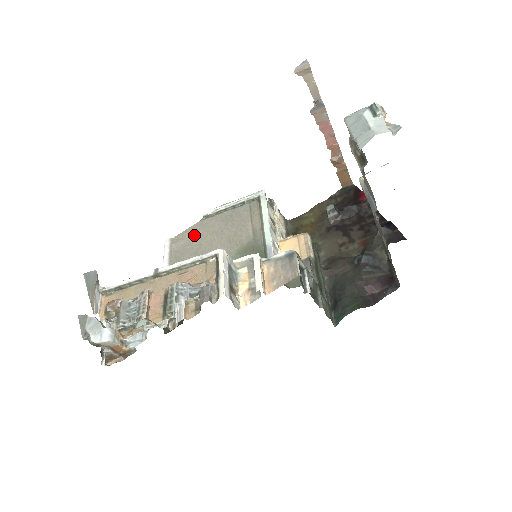
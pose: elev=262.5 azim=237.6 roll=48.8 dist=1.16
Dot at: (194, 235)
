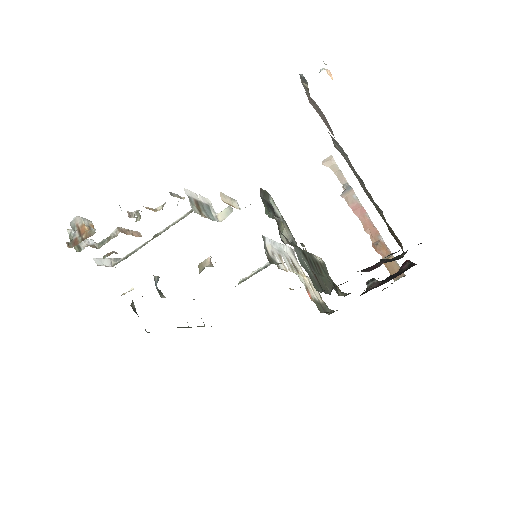
Dot at: occluded
